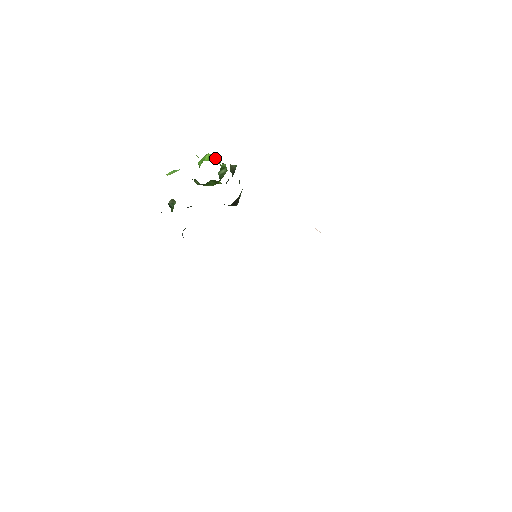
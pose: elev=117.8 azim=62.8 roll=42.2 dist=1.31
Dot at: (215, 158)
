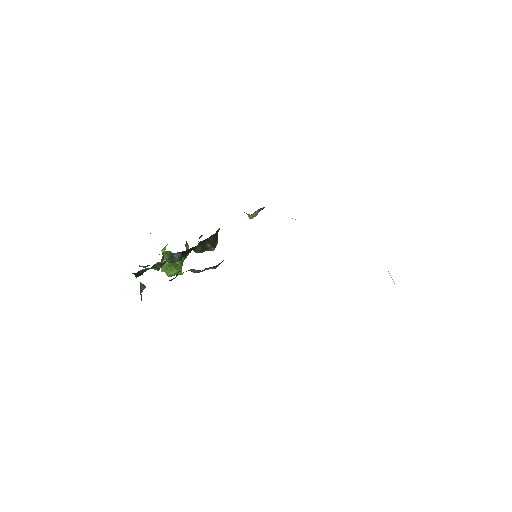
Dot at: occluded
